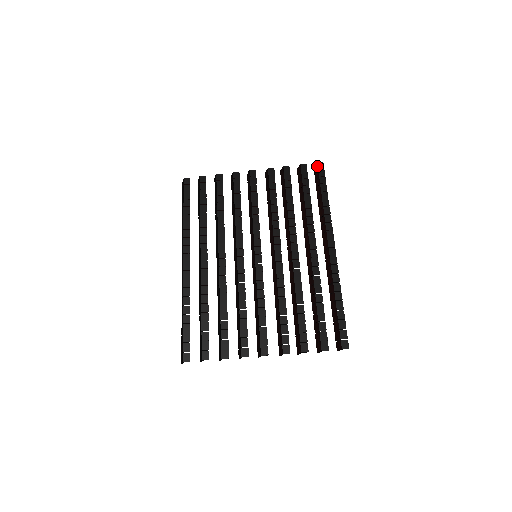
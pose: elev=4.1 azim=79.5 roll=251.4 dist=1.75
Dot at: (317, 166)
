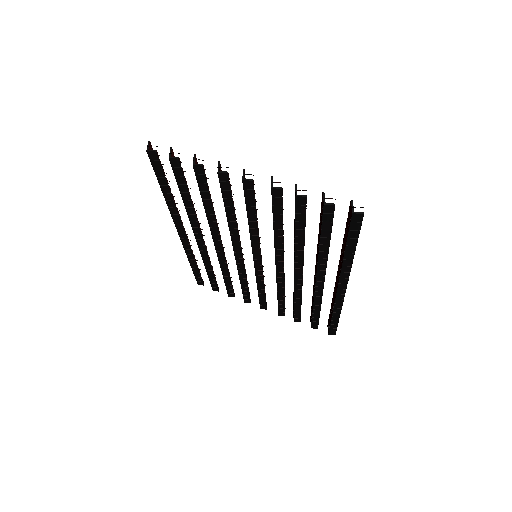
Dot at: (351, 217)
